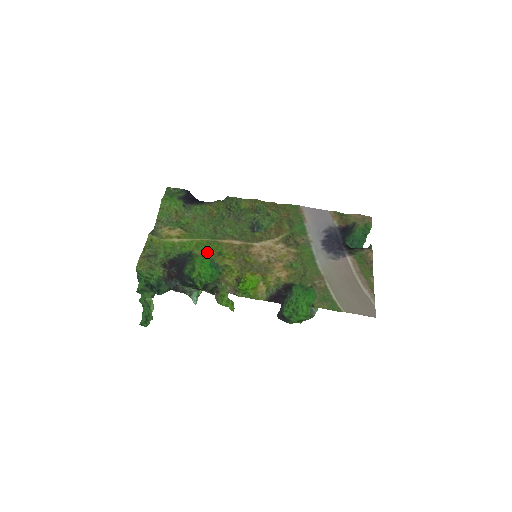
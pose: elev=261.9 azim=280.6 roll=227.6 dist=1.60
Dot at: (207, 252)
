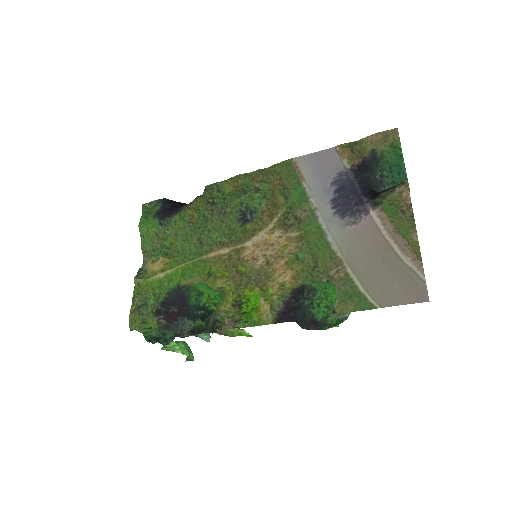
Dot at: (195, 278)
